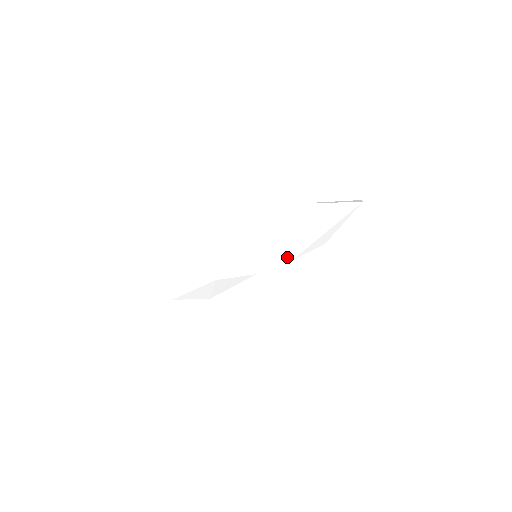
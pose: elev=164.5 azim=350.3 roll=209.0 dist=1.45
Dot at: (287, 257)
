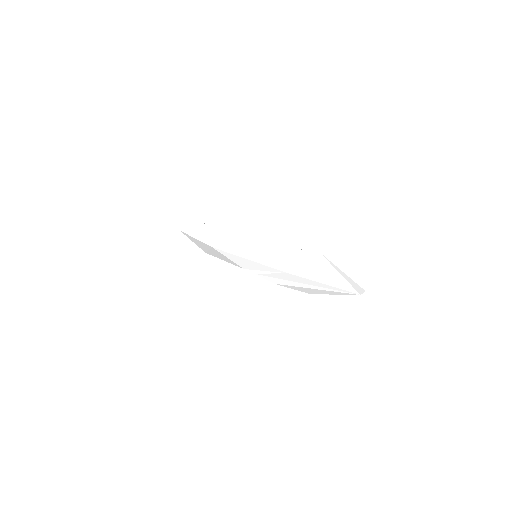
Dot at: (274, 279)
